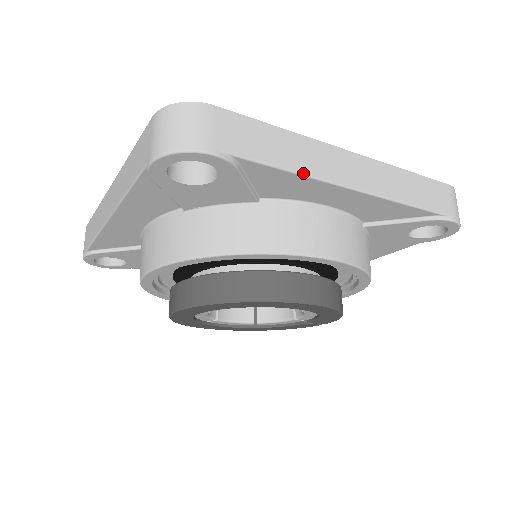
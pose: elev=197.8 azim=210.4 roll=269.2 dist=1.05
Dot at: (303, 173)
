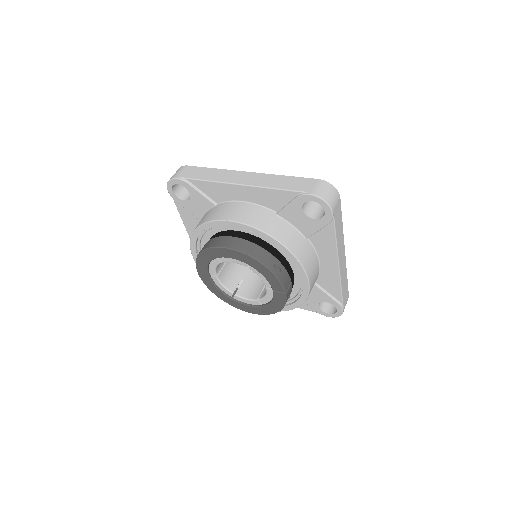
Dot at: (214, 181)
